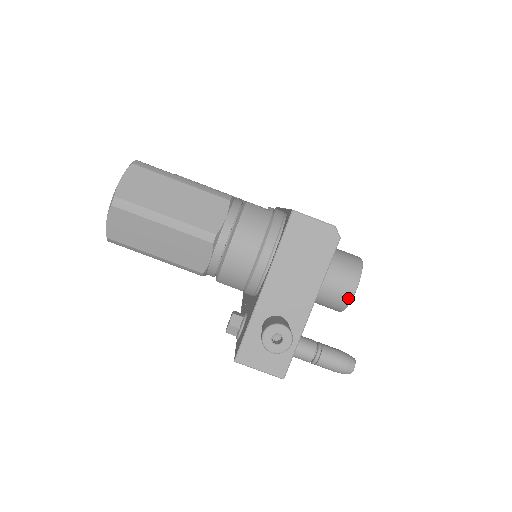
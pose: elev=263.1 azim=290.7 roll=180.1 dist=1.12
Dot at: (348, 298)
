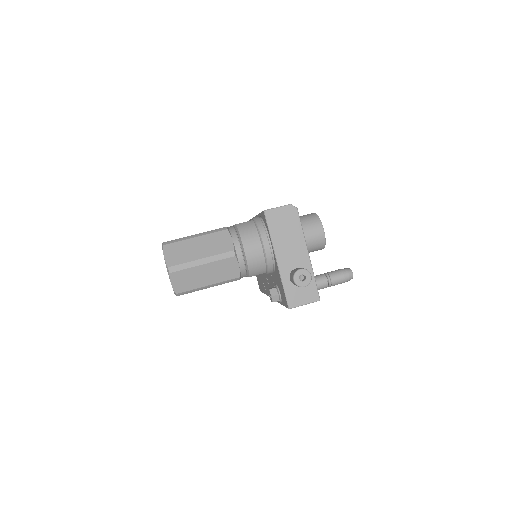
Dot at: (323, 237)
